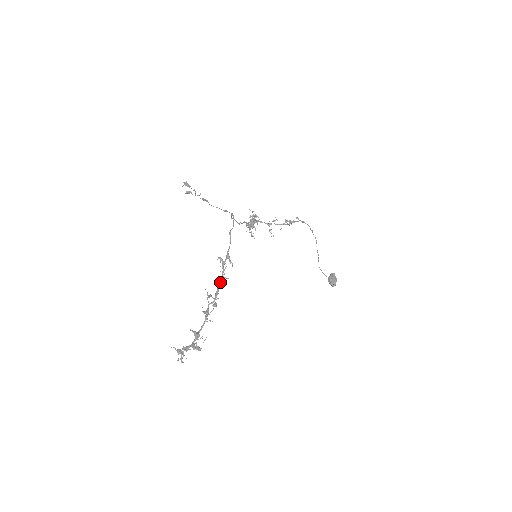
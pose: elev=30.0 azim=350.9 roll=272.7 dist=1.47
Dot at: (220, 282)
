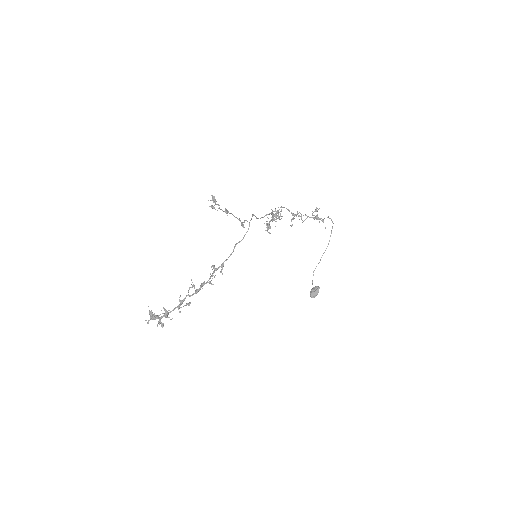
Dot at: (204, 284)
